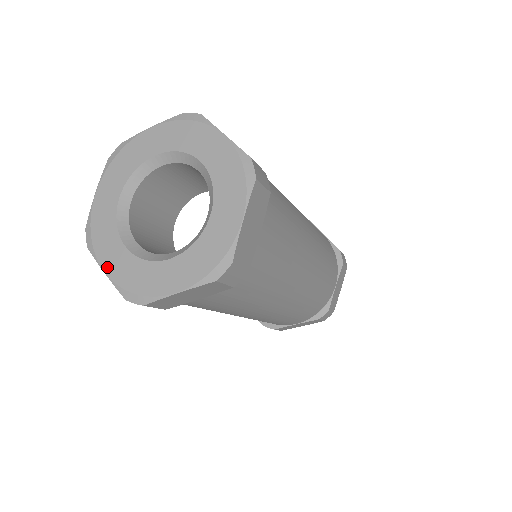
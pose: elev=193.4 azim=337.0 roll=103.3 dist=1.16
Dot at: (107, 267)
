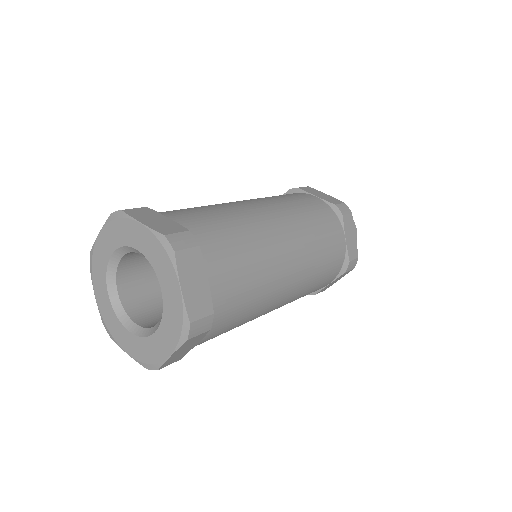
Dot at: (96, 294)
